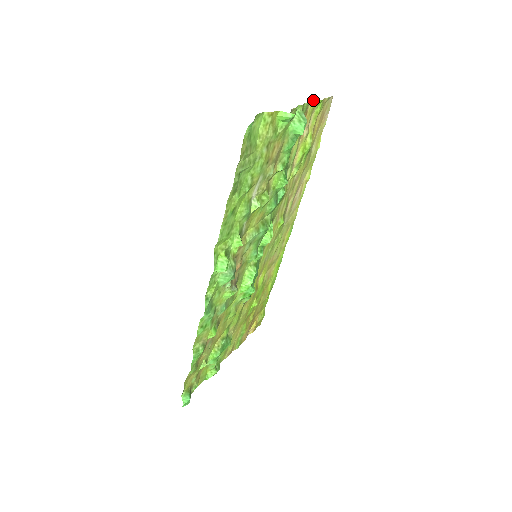
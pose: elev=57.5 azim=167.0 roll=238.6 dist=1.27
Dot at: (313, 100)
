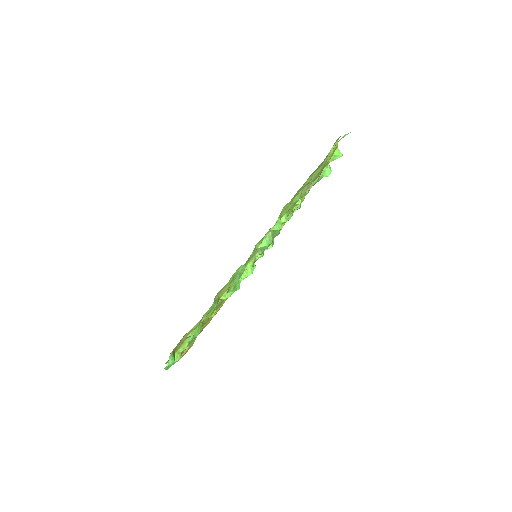
Dot at: occluded
